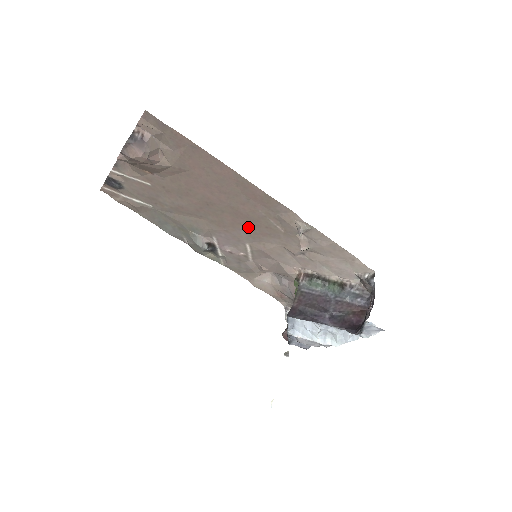
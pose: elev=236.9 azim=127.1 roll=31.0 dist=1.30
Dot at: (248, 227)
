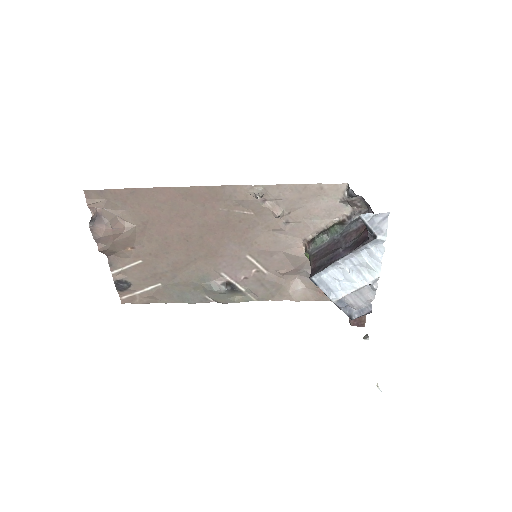
Dot at: (230, 236)
